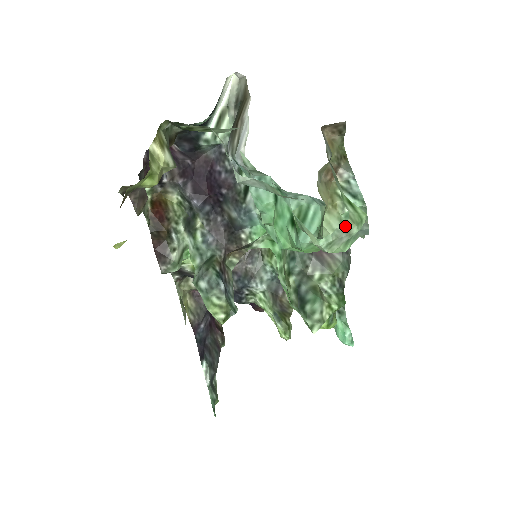
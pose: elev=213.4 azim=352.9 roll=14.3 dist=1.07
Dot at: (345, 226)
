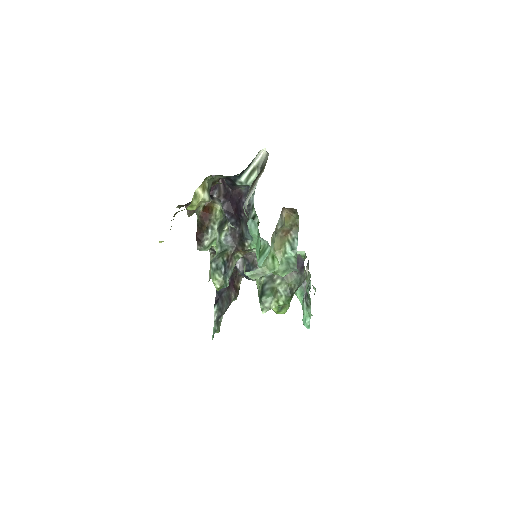
Dot at: (262, 269)
